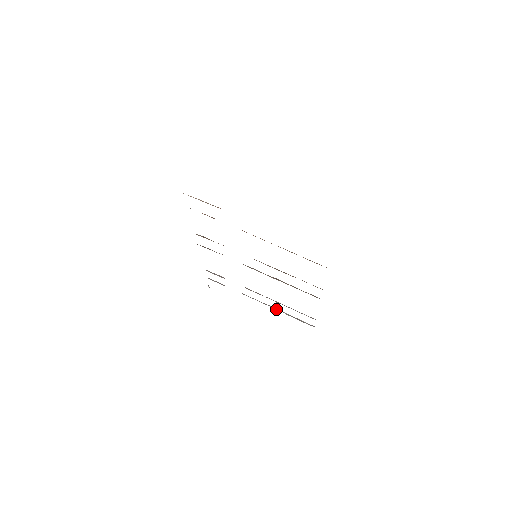
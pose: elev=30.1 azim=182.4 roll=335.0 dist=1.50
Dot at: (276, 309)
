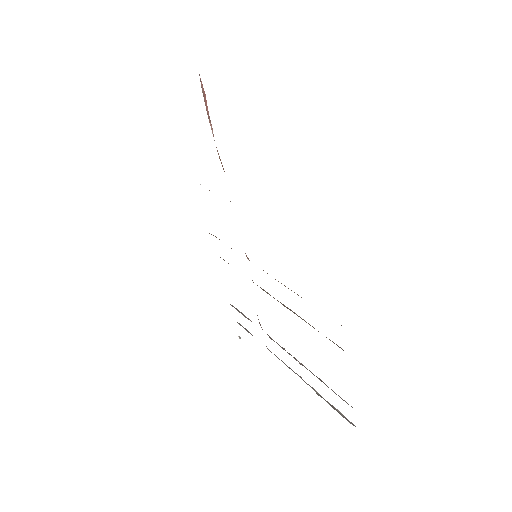
Dot at: occluded
